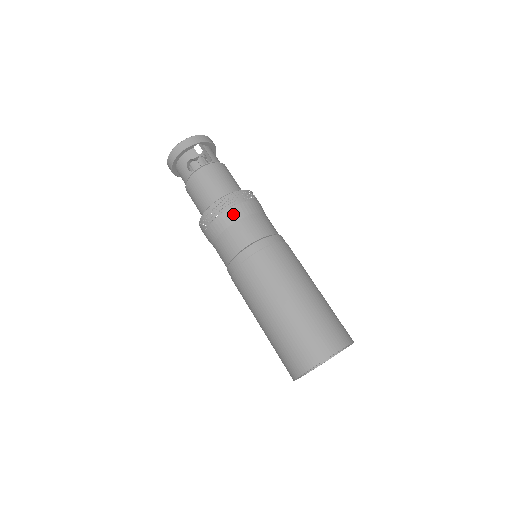
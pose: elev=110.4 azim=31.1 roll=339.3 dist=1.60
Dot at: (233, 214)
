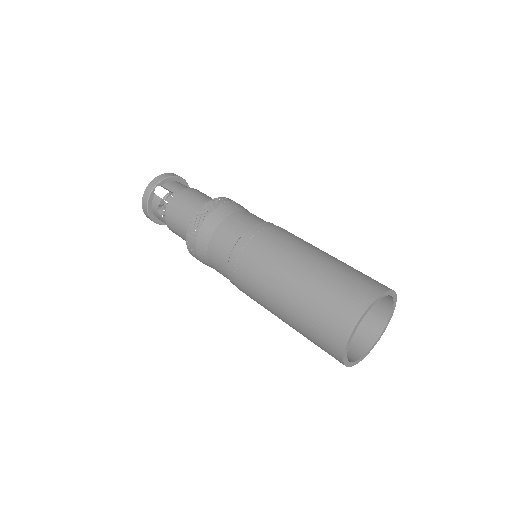
Dot at: (204, 235)
